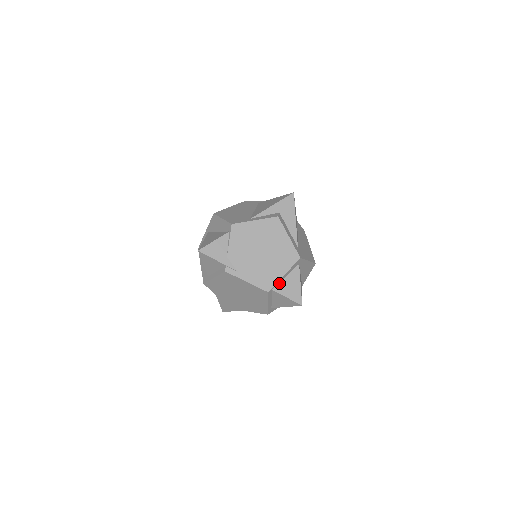
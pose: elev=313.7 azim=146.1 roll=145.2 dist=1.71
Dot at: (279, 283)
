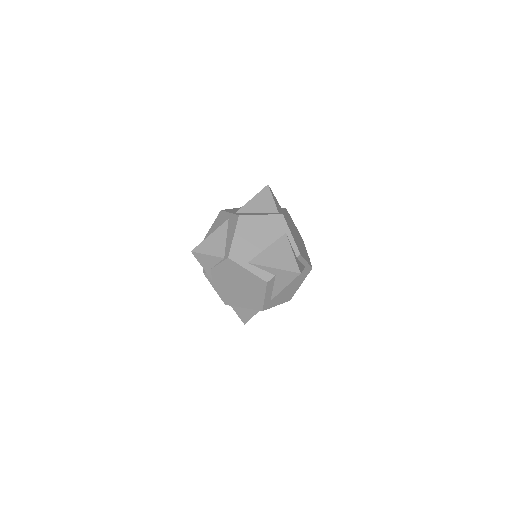
Dot at: (238, 306)
